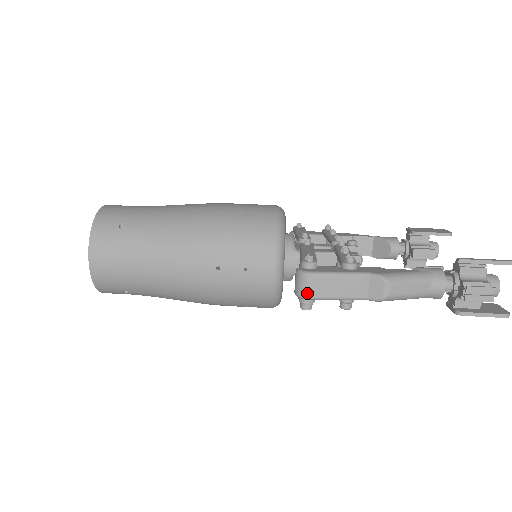
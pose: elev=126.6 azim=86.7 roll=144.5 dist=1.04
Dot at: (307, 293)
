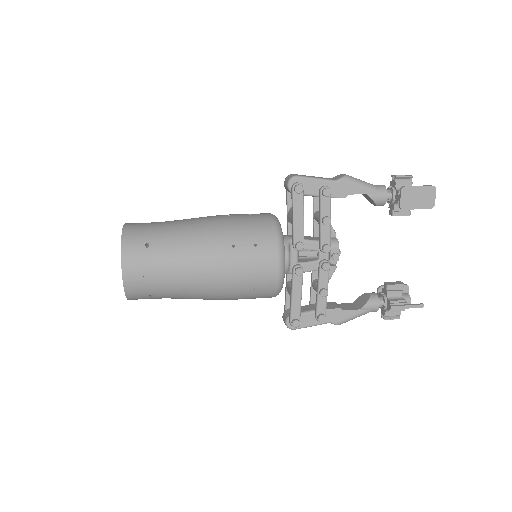
Dot at: (295, 175)
